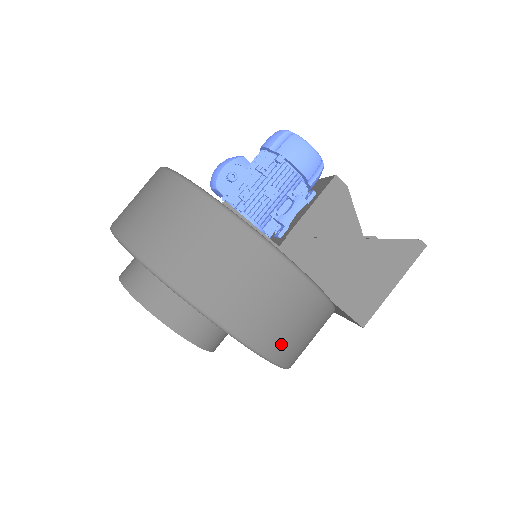
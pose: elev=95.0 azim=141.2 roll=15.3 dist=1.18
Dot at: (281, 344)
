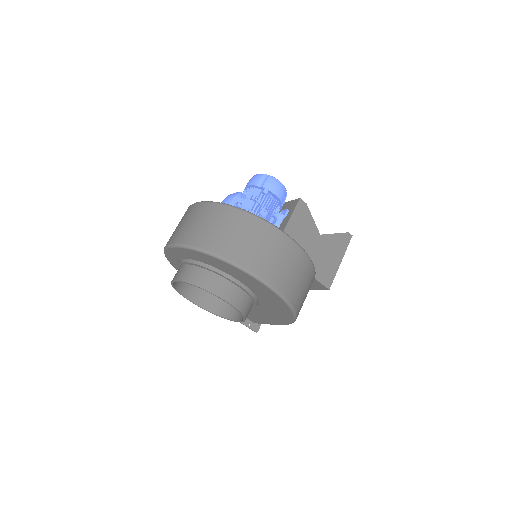
Dot at: (298, 299)
